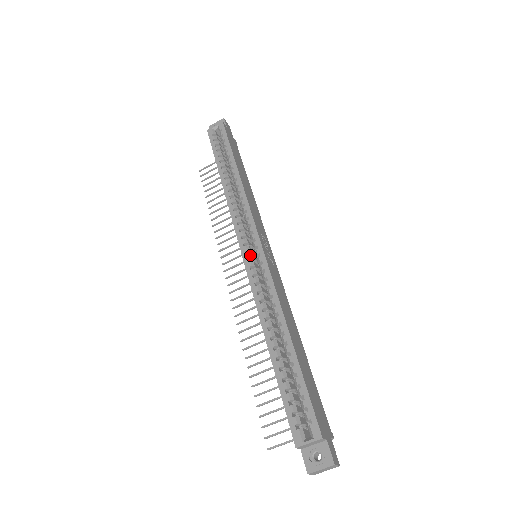
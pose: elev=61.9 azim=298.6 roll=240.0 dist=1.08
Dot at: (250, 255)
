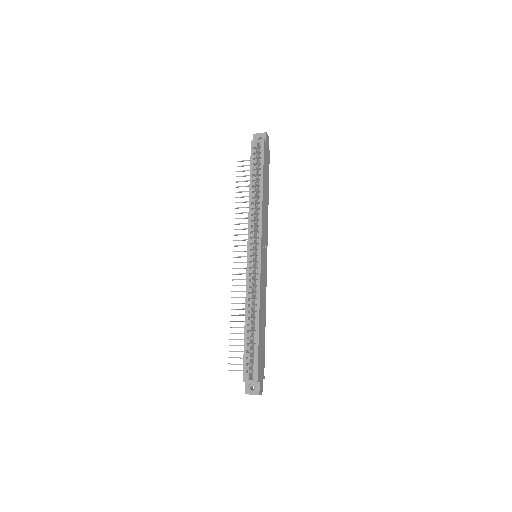
Dot at: (252, 259)
